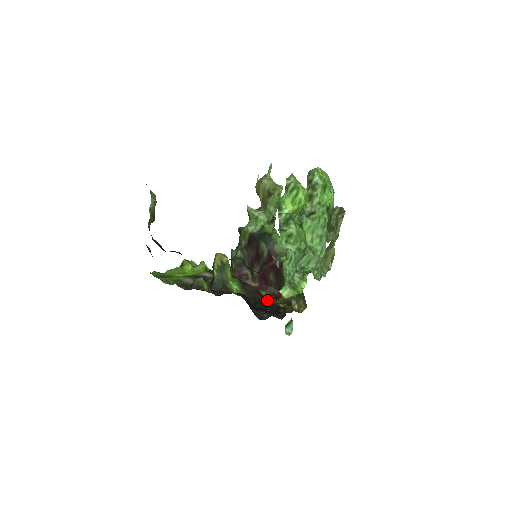
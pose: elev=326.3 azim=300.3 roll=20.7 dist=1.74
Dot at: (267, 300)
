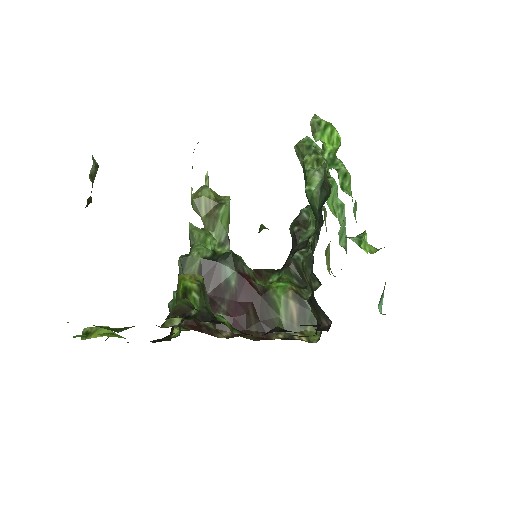
Dot at: (276, 329)
